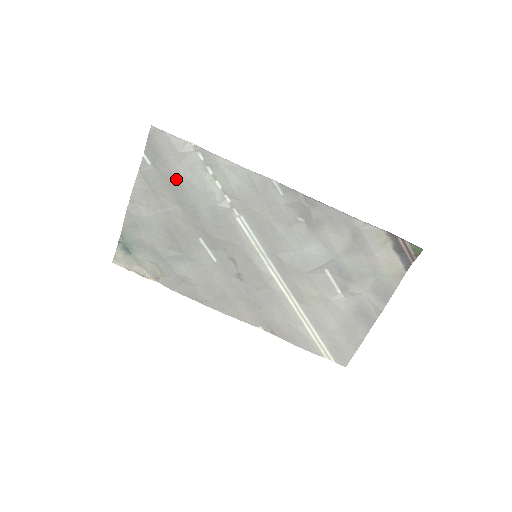
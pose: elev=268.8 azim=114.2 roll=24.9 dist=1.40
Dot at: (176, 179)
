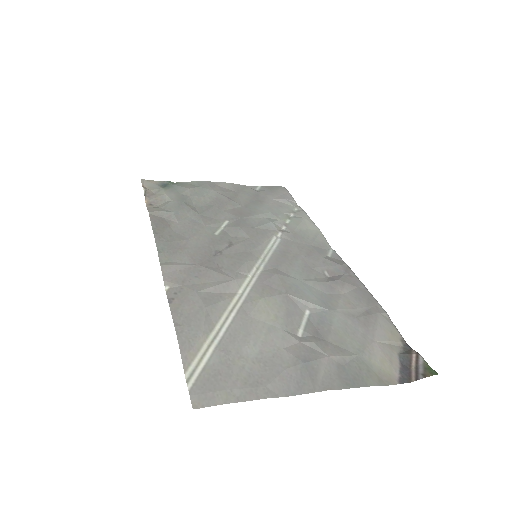
Dot at: (263, 201)
